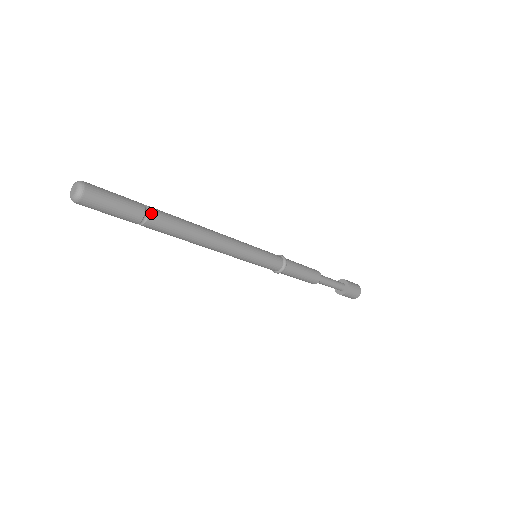
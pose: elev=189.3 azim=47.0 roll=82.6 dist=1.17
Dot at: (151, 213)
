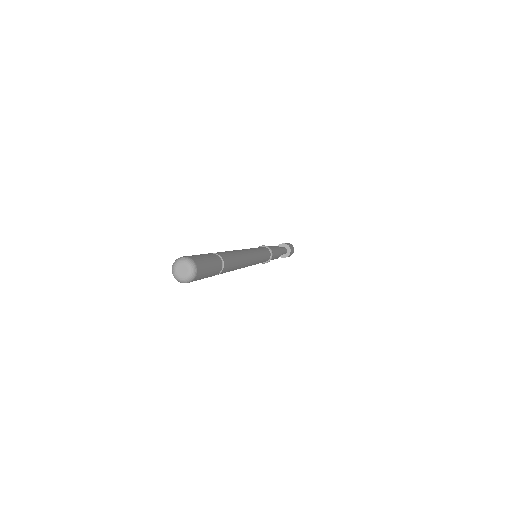
Dot at: (224, 261)
